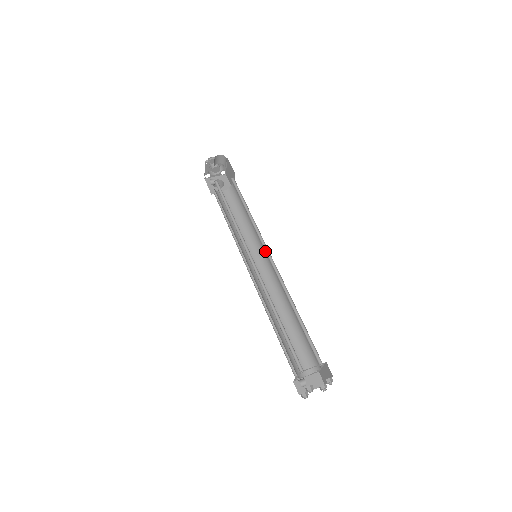
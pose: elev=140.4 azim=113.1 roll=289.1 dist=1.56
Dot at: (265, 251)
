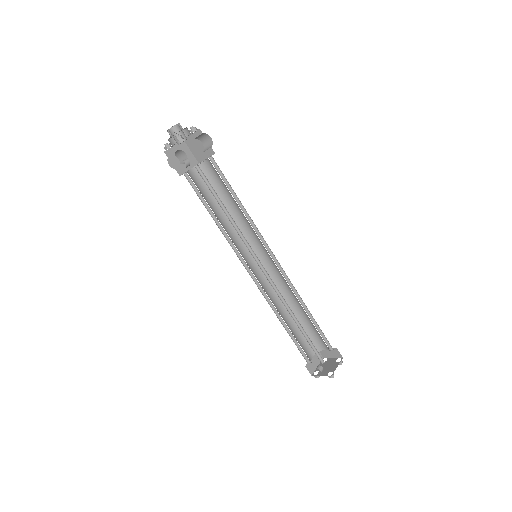
Dot at: (268, 252)
